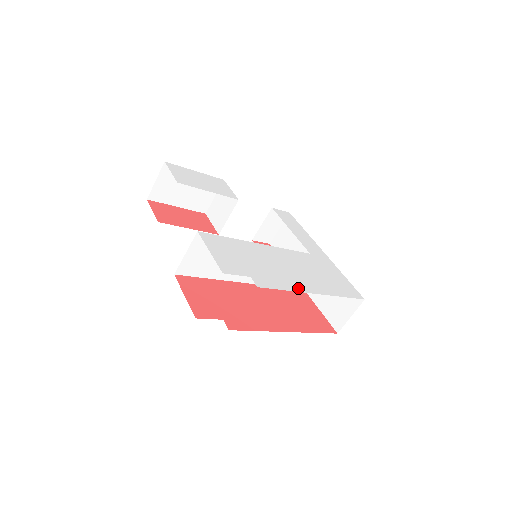
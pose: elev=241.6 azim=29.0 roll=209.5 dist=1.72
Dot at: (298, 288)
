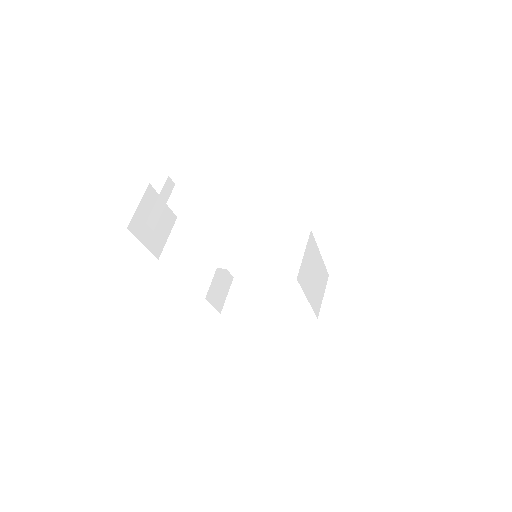
Dot at: occluded
